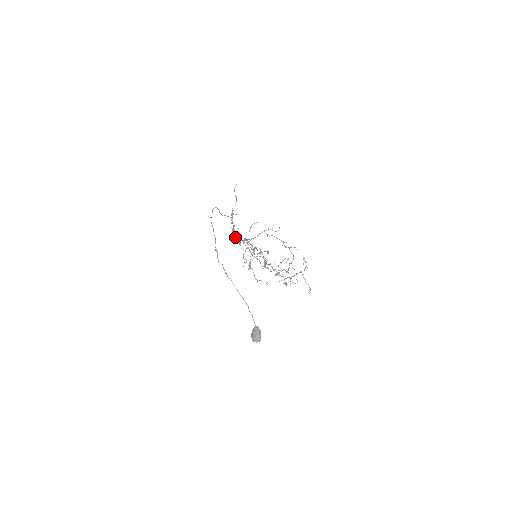
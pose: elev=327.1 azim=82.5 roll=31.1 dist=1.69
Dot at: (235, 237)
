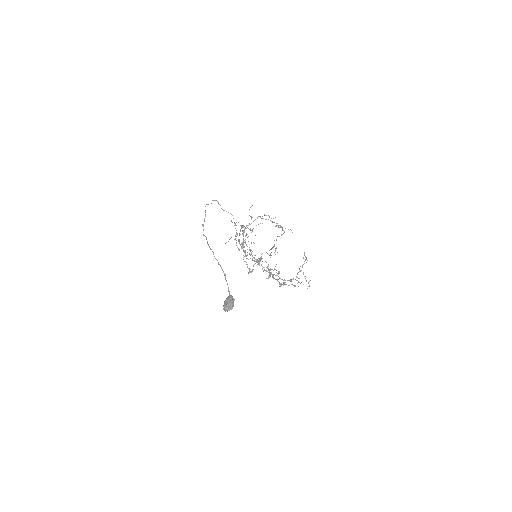
Dot at: occluded
